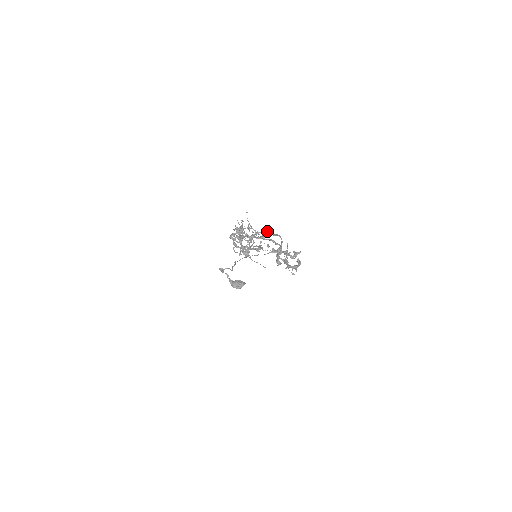
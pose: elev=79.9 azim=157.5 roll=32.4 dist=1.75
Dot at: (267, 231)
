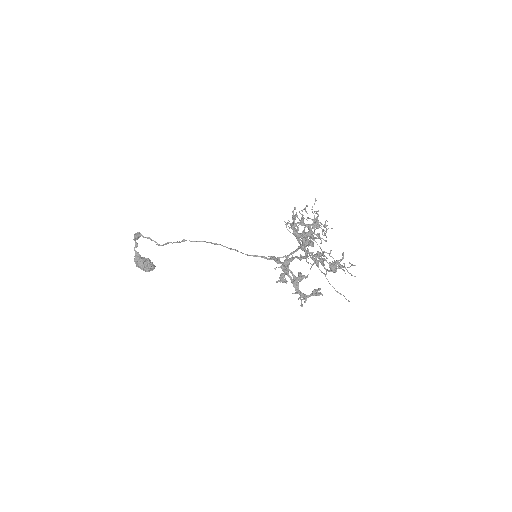
Dot at: occluded
